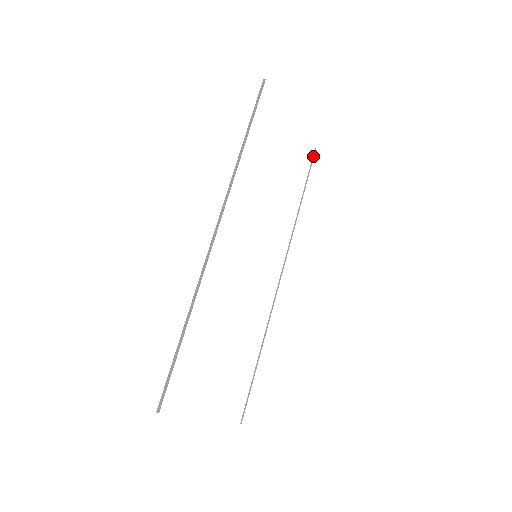
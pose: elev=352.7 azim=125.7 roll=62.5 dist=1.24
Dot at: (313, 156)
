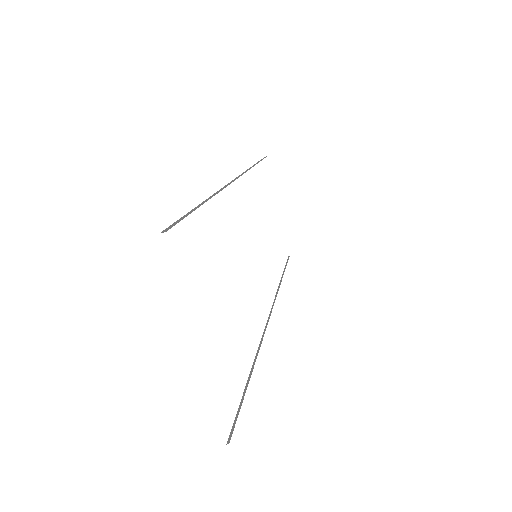
Dot at: (288, 259)
